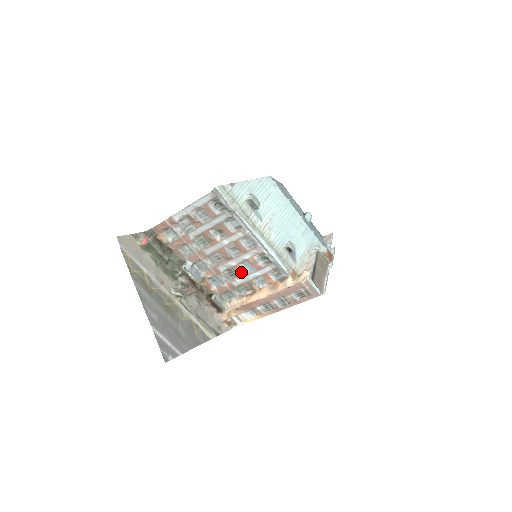
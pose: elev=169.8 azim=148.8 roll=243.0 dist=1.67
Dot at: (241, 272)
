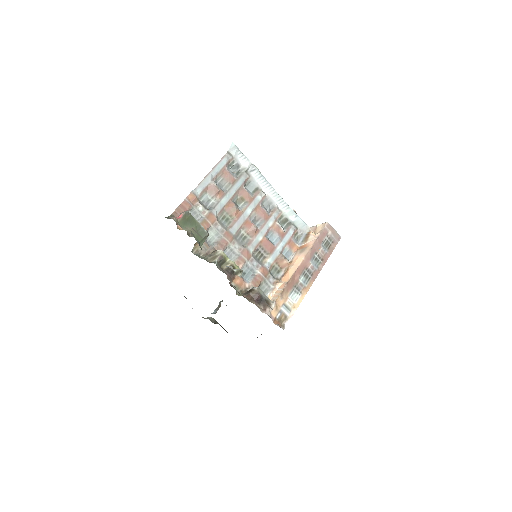
Dot at: (269, 247)
